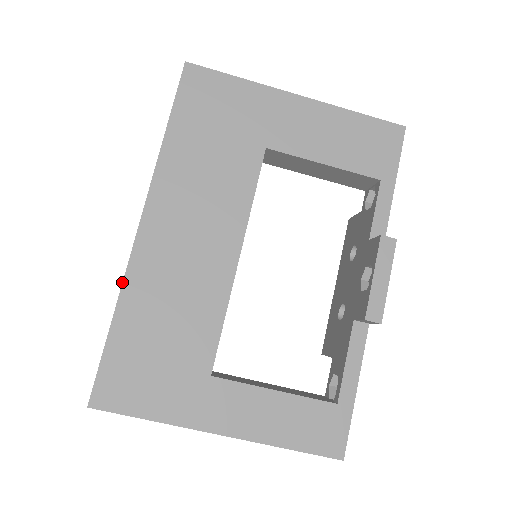
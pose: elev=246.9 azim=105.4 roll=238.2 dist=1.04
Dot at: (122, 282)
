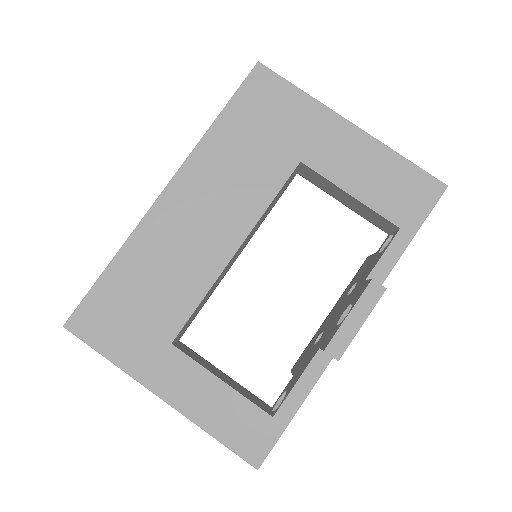
Dot at: (130, 234)
